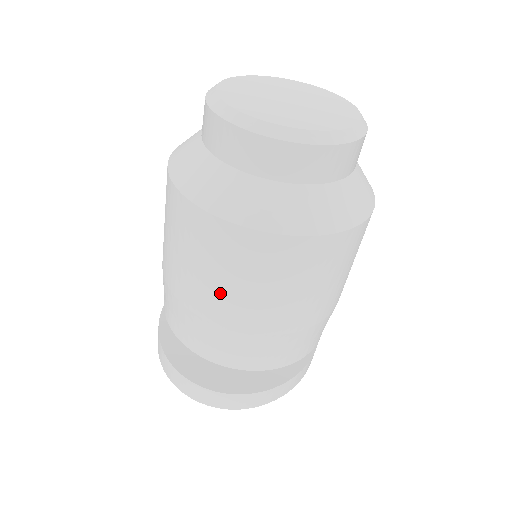
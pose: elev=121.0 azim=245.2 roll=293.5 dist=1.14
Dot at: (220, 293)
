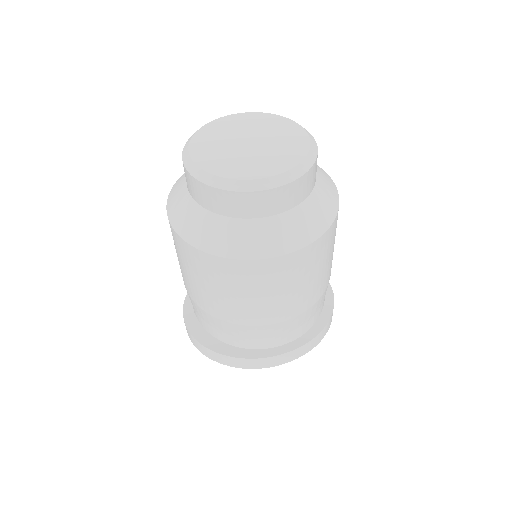
Dot at: occluded
